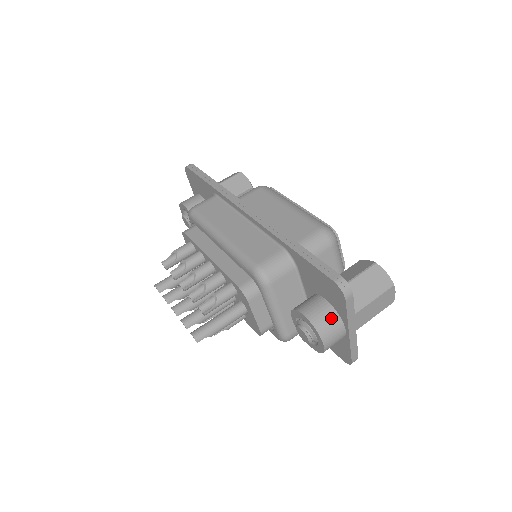
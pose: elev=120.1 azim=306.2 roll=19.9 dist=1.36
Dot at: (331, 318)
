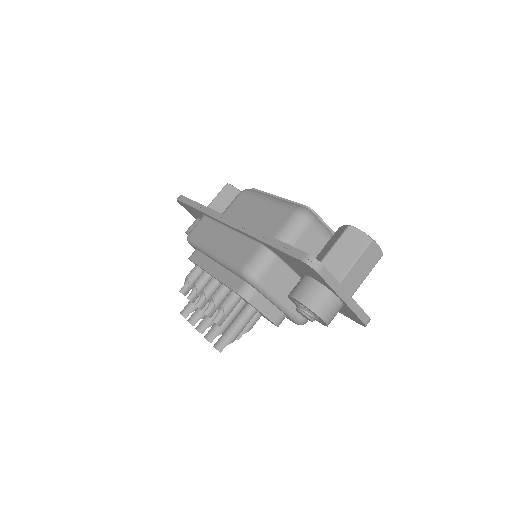
Dot at: (319, 293)
